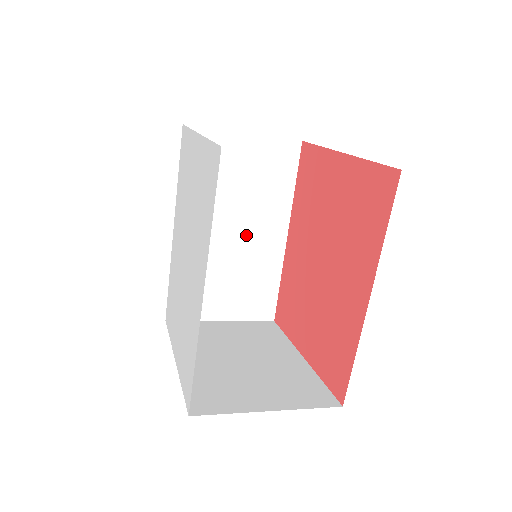
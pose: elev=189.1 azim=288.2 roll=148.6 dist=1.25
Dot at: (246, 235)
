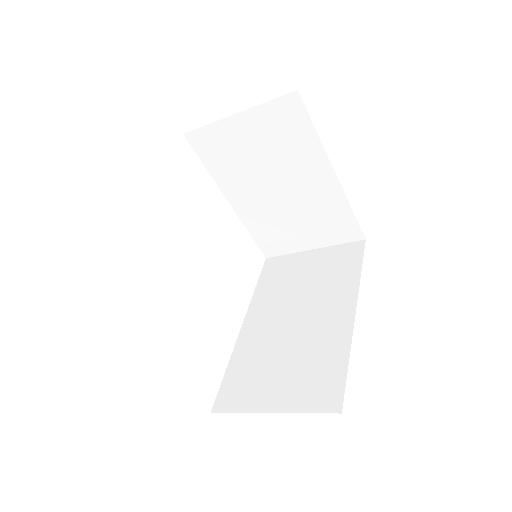
Dot at: (309, 319)
